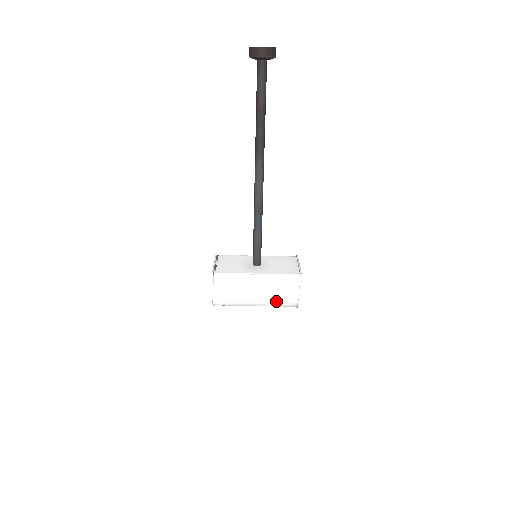
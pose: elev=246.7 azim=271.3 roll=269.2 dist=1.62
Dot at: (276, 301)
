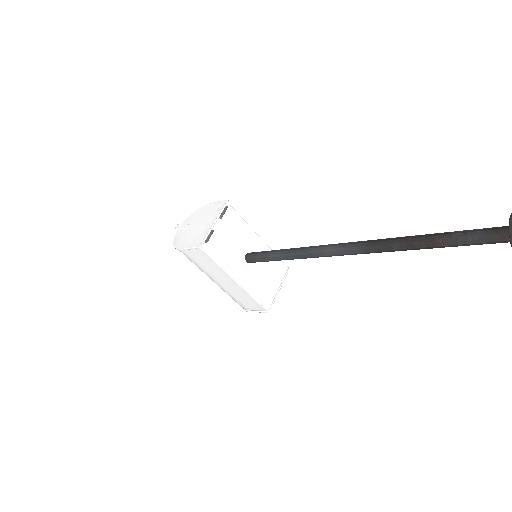
Dot at: (228, 294)
